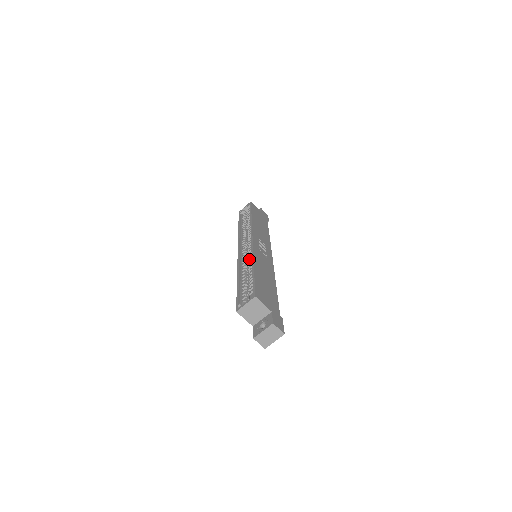
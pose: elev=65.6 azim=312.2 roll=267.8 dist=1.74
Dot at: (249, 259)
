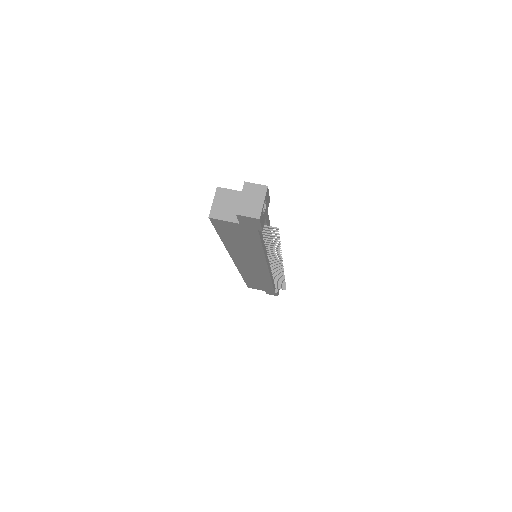
Dot at: occluded
